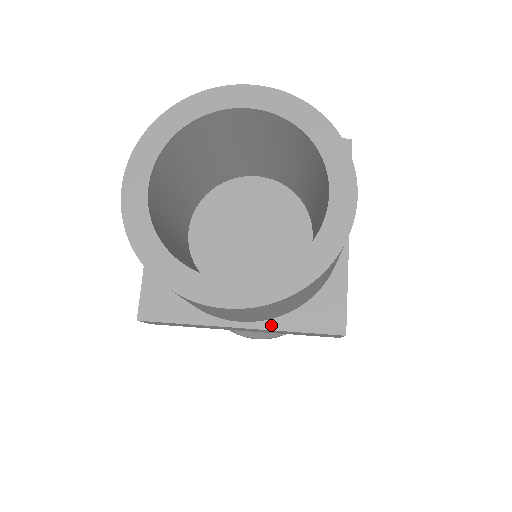
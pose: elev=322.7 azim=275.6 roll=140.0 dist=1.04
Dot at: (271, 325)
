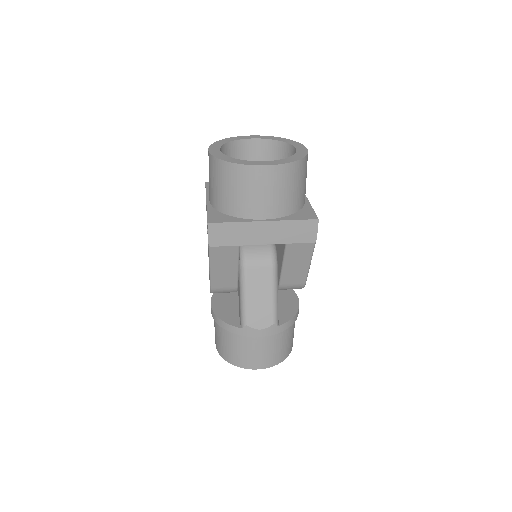
Dot at: (280, 219)
